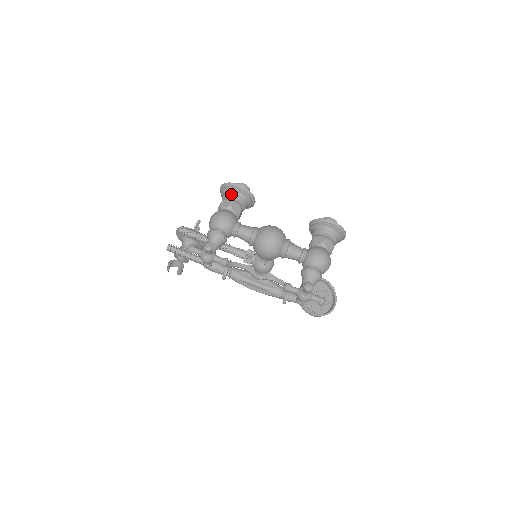
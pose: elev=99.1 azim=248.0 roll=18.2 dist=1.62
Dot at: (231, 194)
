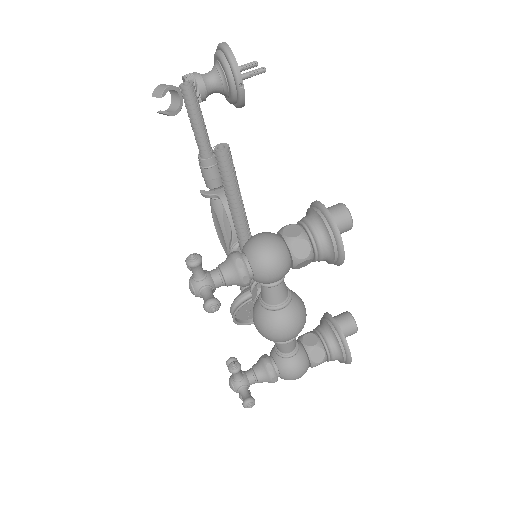
Dot at: (322, 247)
